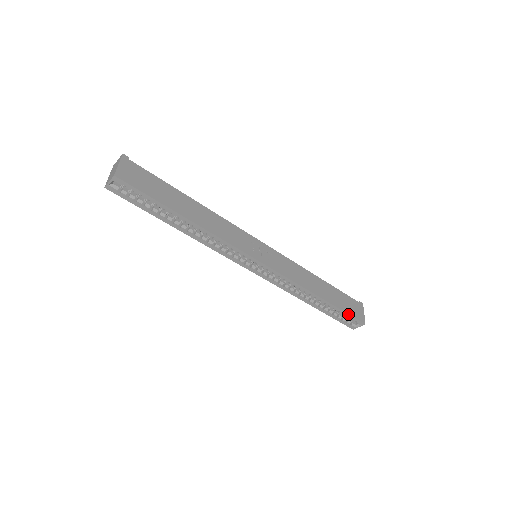
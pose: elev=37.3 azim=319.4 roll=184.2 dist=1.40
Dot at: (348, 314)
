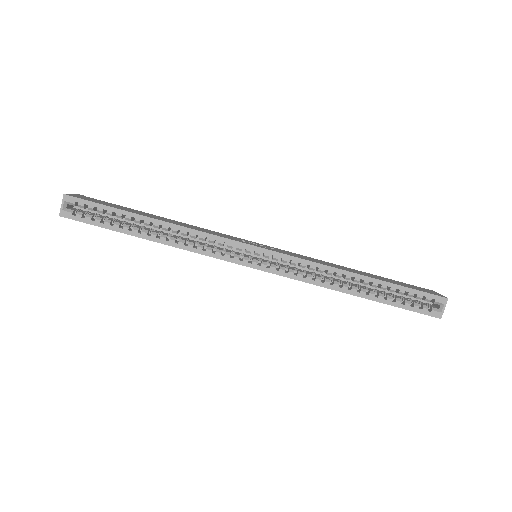
Dot at: (413, 289)
